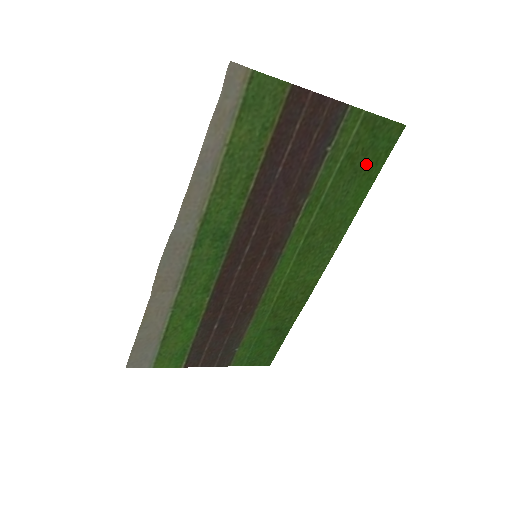
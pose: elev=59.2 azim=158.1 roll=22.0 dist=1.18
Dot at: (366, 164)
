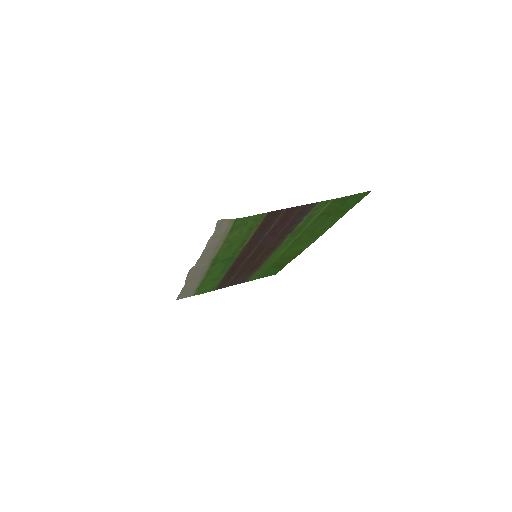
Dot at: (339, 210)
